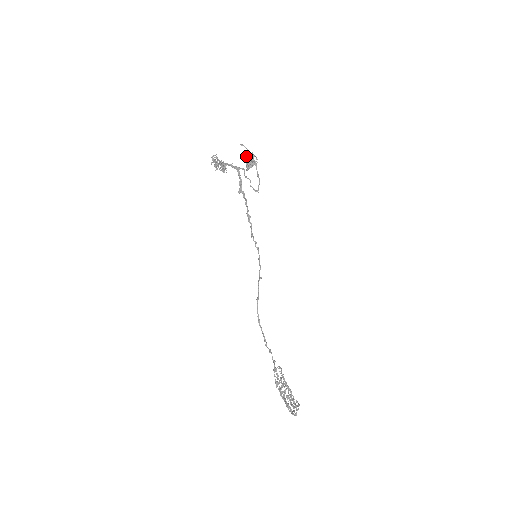
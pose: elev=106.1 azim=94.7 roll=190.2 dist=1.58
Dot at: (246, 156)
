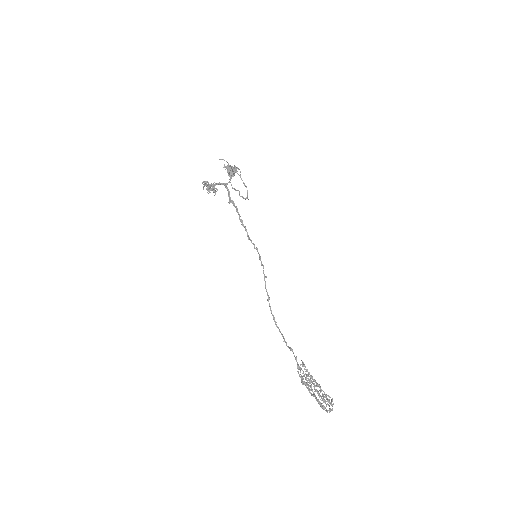
Dot at: (226, 167)
